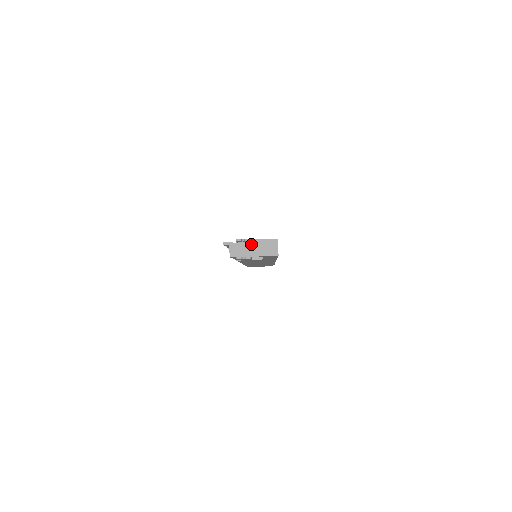
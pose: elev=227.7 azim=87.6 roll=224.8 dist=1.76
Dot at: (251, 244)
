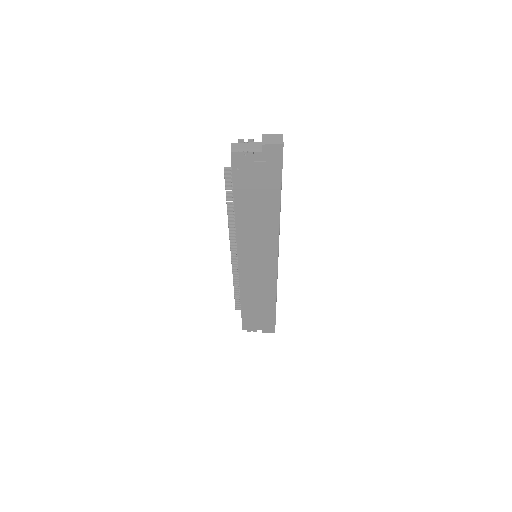
Dot at: (254, 144)
